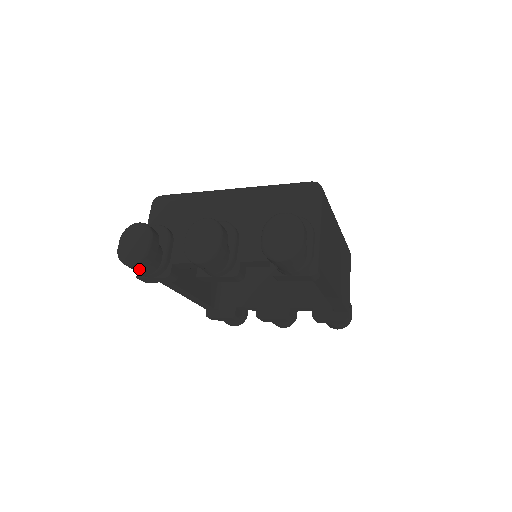
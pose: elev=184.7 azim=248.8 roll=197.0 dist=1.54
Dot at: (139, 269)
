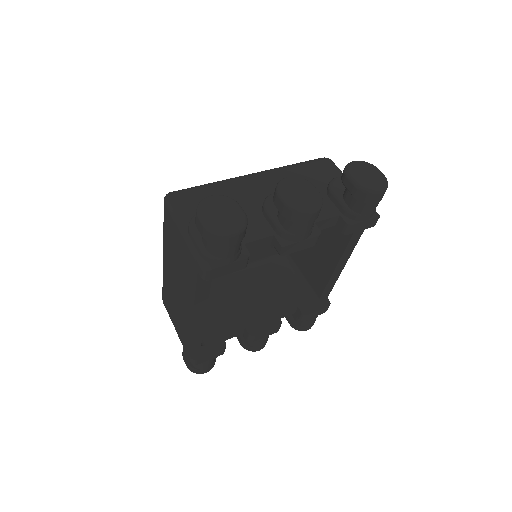
Dot at: (235, 244)
